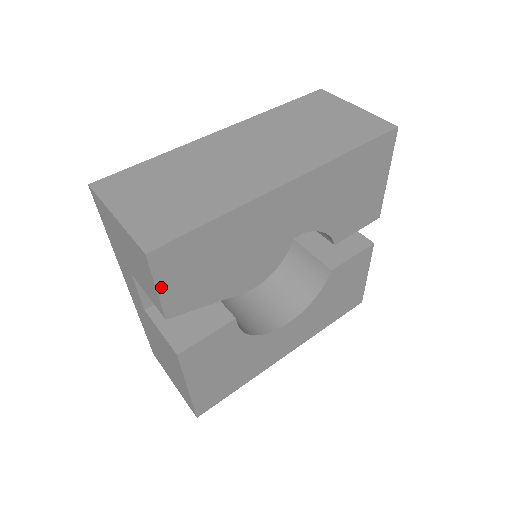
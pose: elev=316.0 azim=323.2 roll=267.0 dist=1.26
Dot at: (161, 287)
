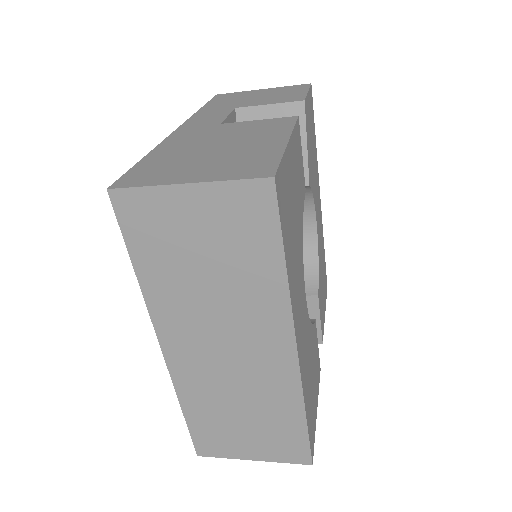
Dot at: (308, 96)
